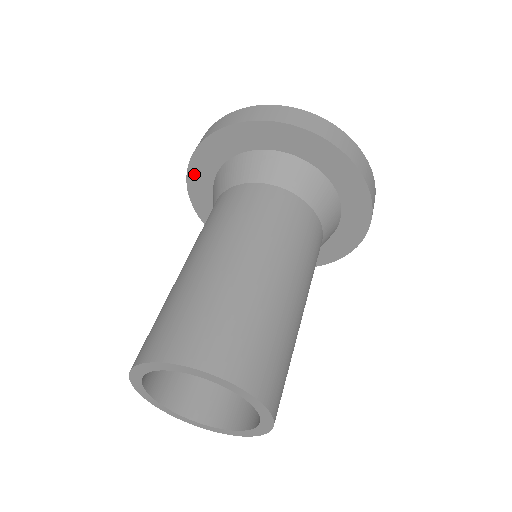
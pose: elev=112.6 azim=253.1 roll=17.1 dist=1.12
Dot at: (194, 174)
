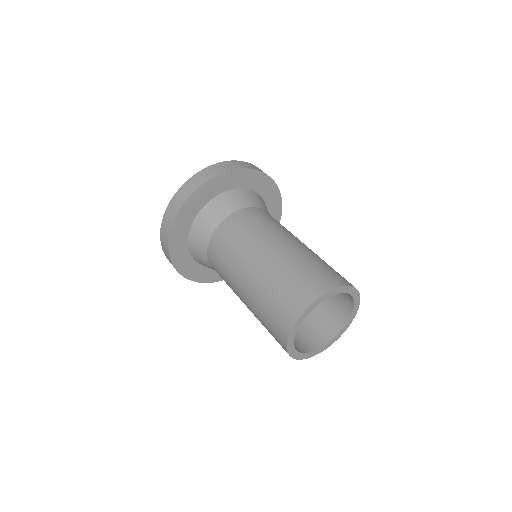
Dot at: (174, 247)
